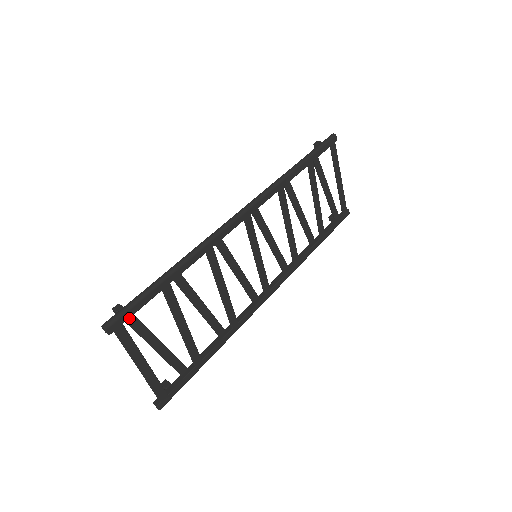
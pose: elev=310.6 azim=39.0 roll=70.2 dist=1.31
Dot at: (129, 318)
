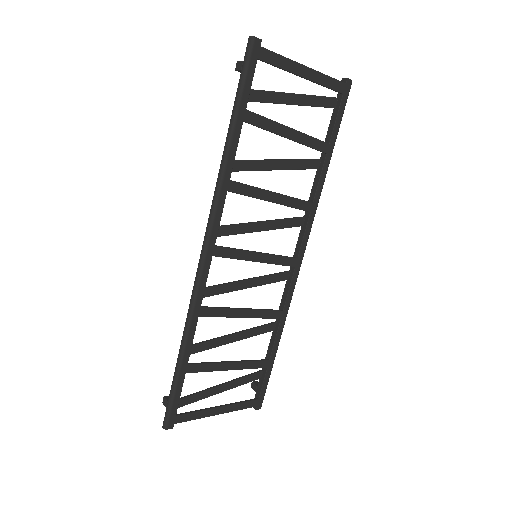
Dot at: (178, 404)
